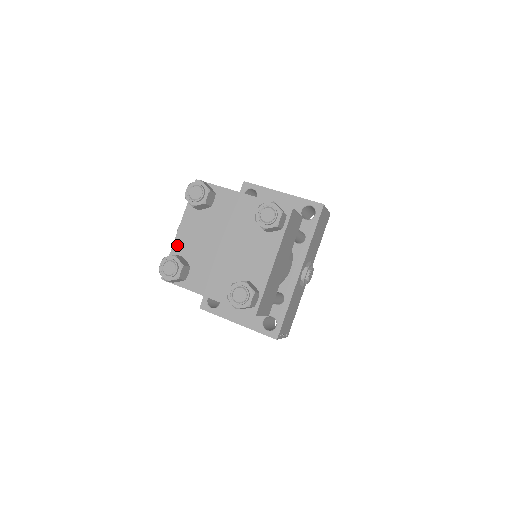
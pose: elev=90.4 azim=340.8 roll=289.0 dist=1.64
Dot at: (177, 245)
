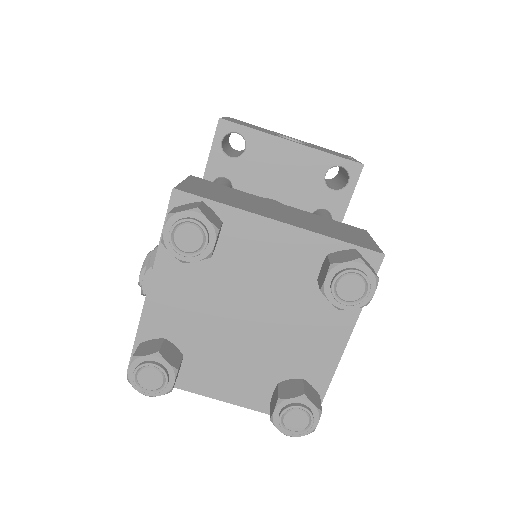
Dot at: (150, 317)
